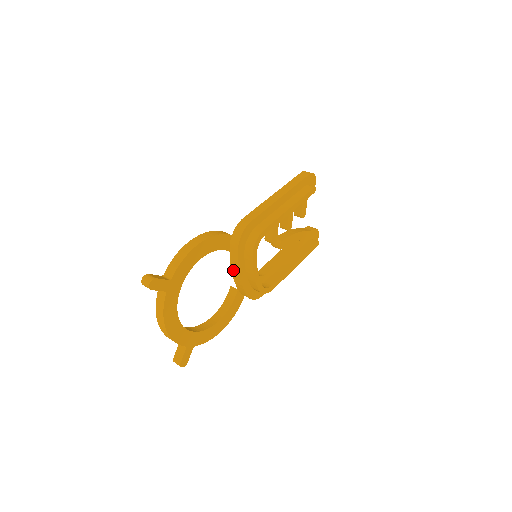
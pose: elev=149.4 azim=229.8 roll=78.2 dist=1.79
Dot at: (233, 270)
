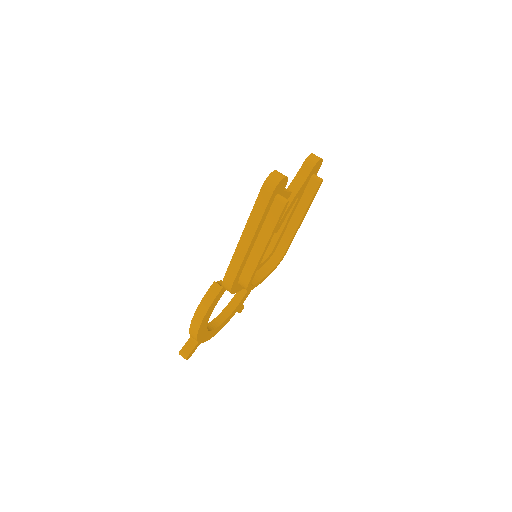
Dot at: occluded
